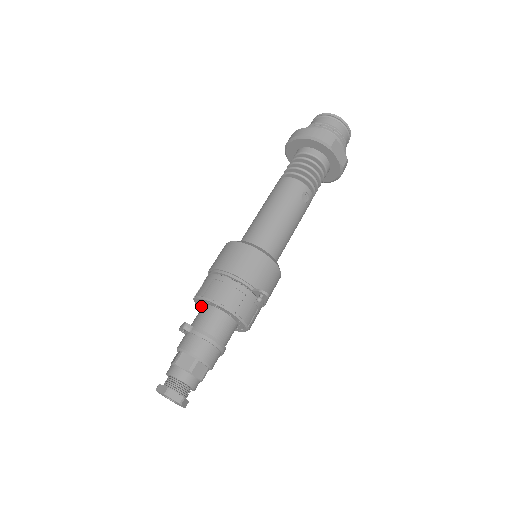
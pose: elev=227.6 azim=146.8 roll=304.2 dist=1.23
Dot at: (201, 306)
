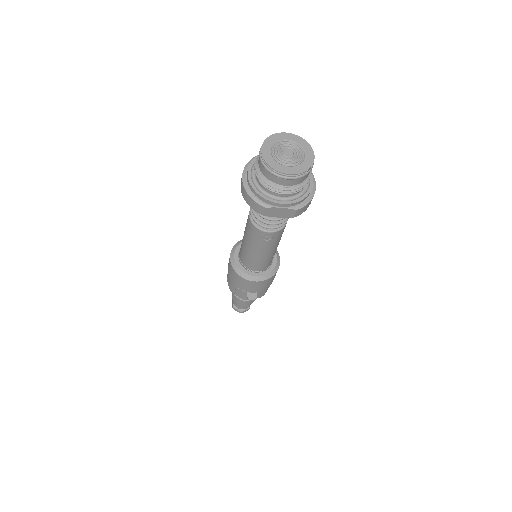
Dot at: occluded
